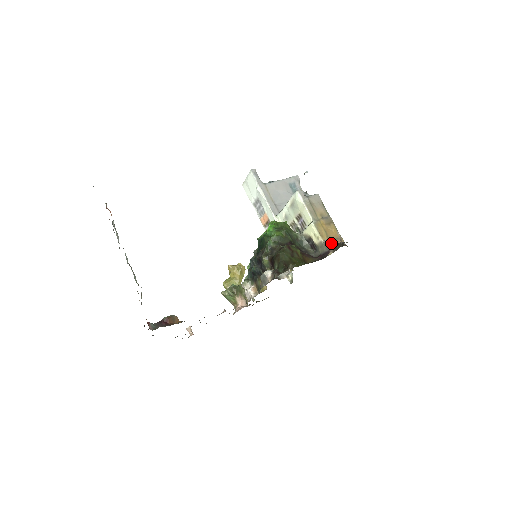
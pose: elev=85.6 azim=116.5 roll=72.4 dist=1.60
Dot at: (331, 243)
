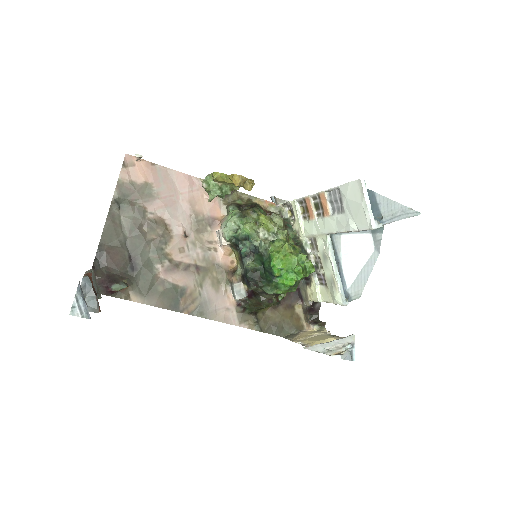
Dot at: (310, 307)
